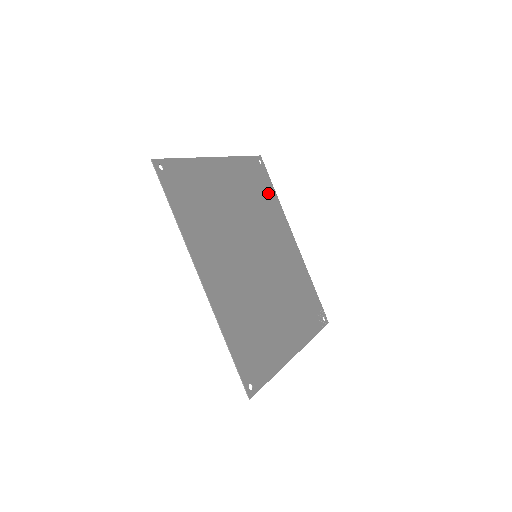
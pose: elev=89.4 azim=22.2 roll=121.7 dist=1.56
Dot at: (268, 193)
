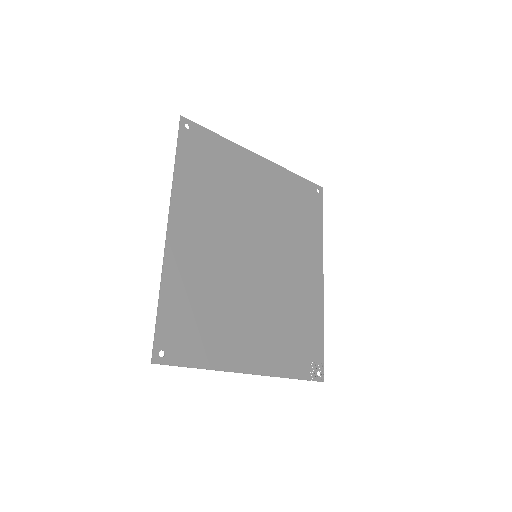
Dot at: (311, 220)
